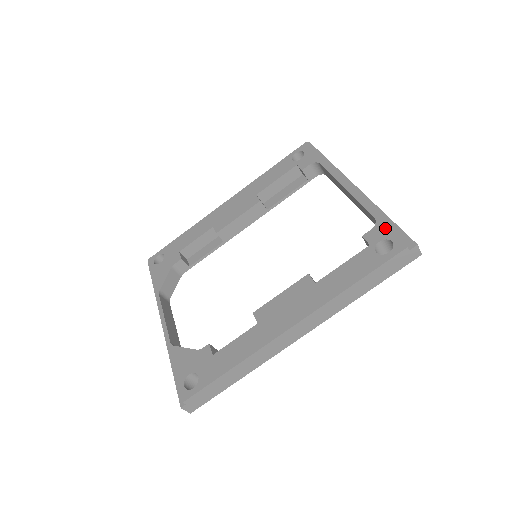
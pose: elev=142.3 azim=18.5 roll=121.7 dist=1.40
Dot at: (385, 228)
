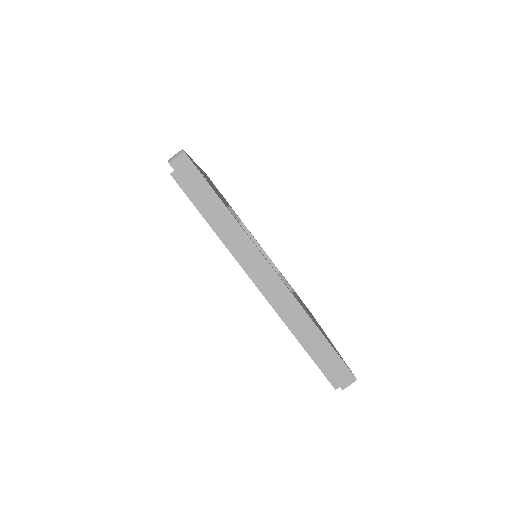
Dot at: occluded
